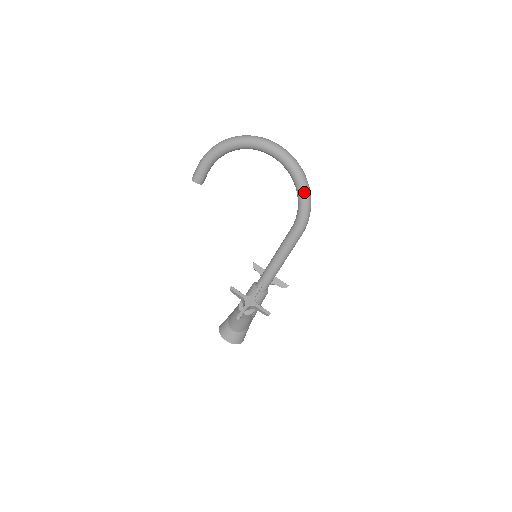
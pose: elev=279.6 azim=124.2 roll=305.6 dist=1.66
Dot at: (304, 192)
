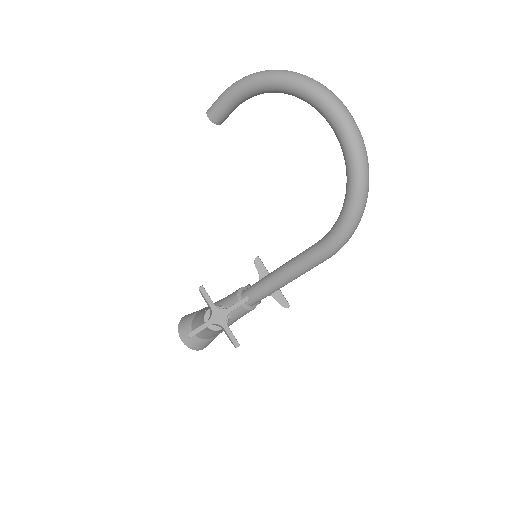
Dot at: (355, 201)
